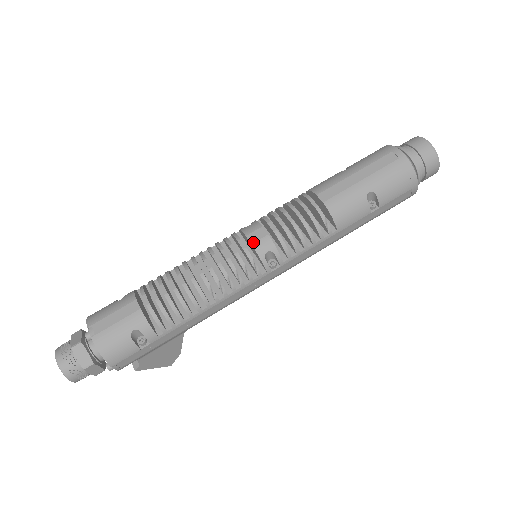
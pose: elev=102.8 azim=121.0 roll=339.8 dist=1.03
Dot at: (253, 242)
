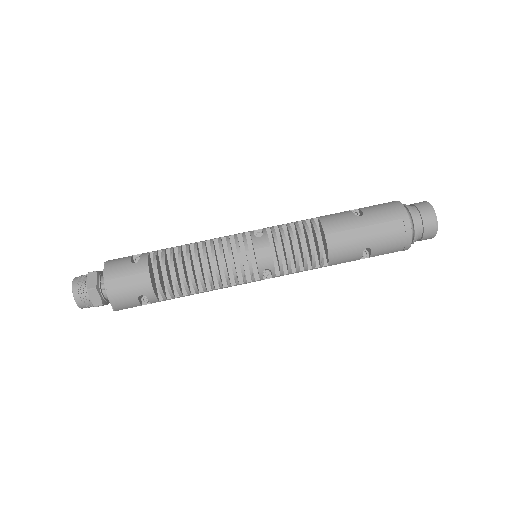
Dot at: (258, 258)
